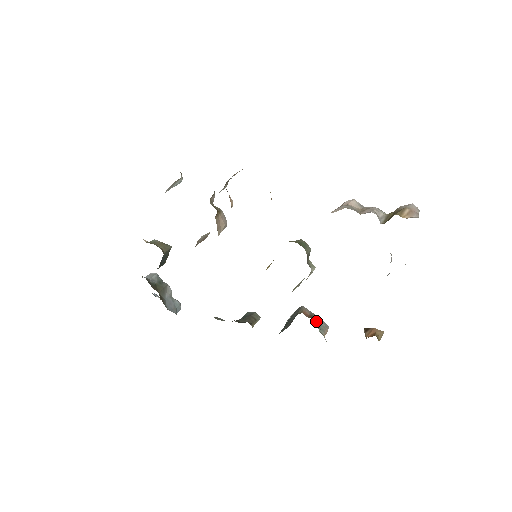
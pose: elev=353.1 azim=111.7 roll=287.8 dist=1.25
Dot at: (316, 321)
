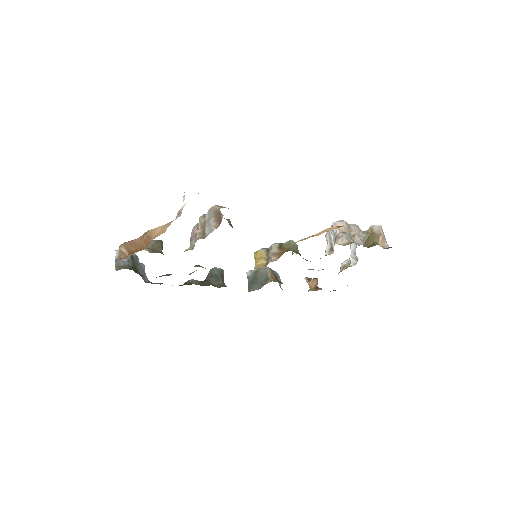
Dot at: (278, 280)
